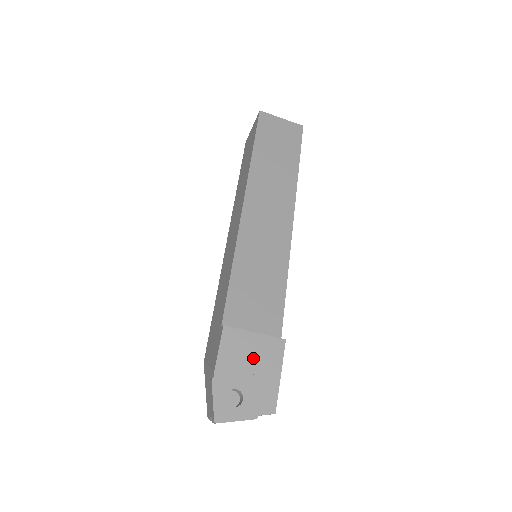
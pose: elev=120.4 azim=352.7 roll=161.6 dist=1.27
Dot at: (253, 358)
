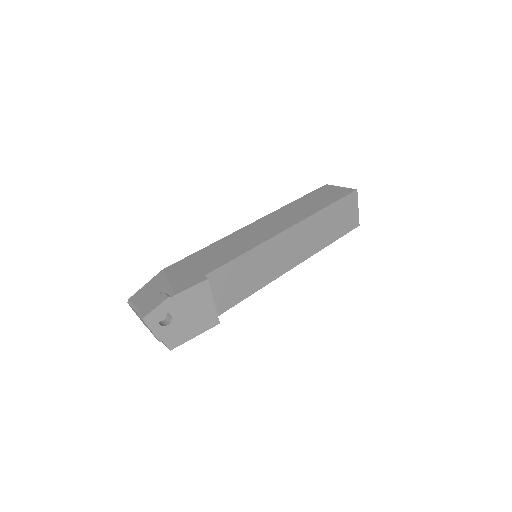
Dot at: (197, 312)
